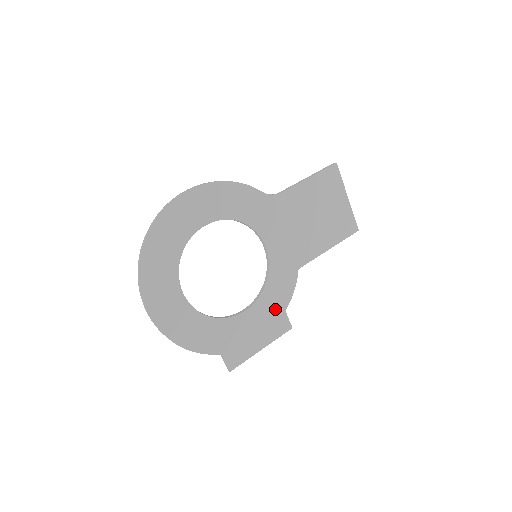
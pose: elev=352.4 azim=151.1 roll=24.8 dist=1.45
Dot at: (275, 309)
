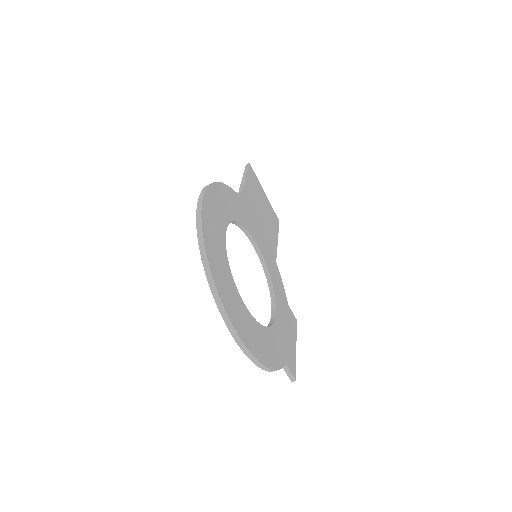
Dot at: (284, 305)
